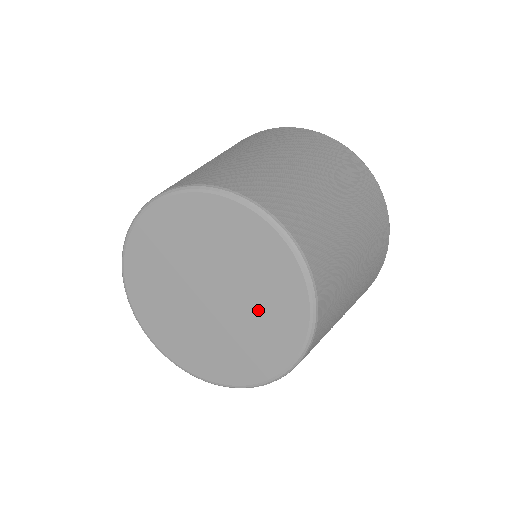
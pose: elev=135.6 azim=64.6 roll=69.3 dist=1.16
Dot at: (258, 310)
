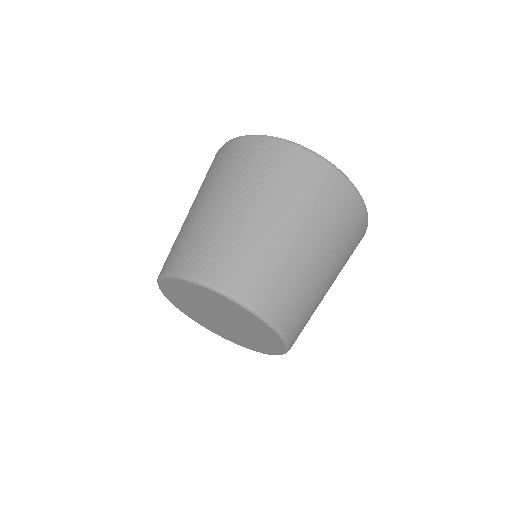
Dot at: (250, 329)
